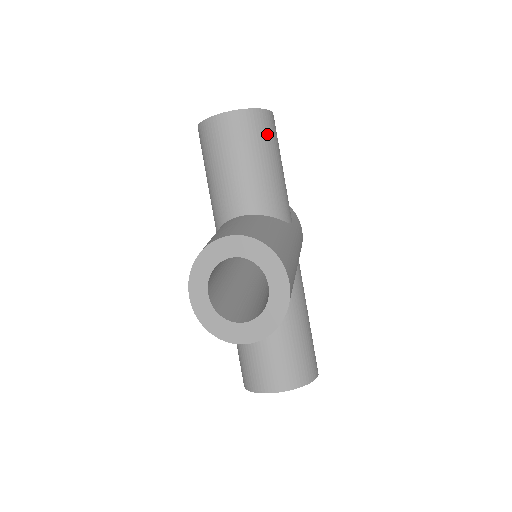
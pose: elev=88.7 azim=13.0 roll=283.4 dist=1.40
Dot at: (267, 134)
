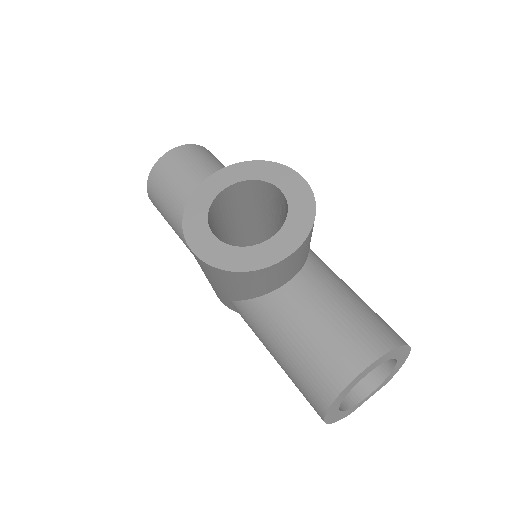
Dot at: (215, 159)
